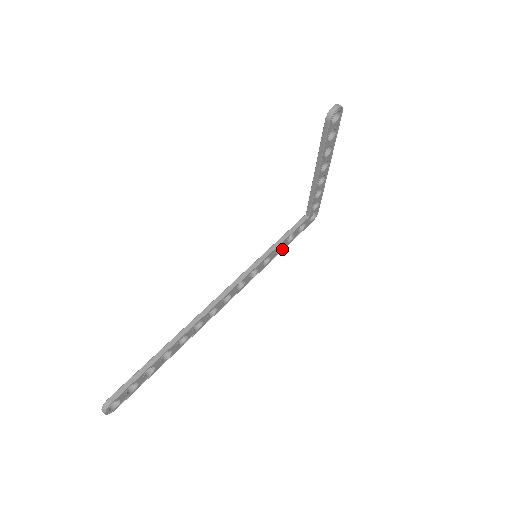
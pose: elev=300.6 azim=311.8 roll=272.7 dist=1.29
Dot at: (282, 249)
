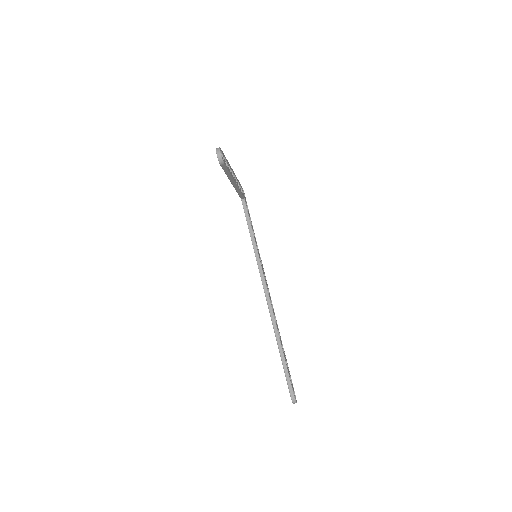
Dot at: (253, 231)
